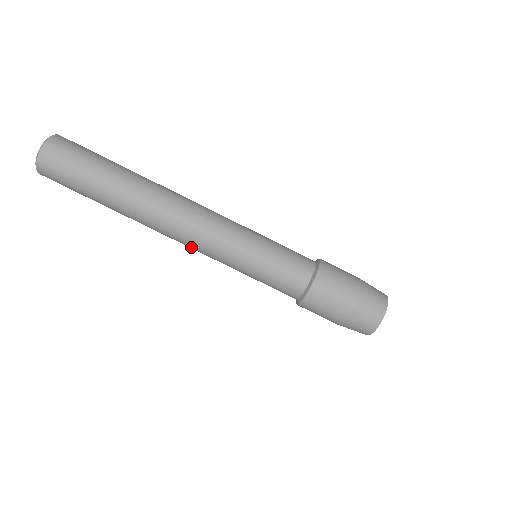
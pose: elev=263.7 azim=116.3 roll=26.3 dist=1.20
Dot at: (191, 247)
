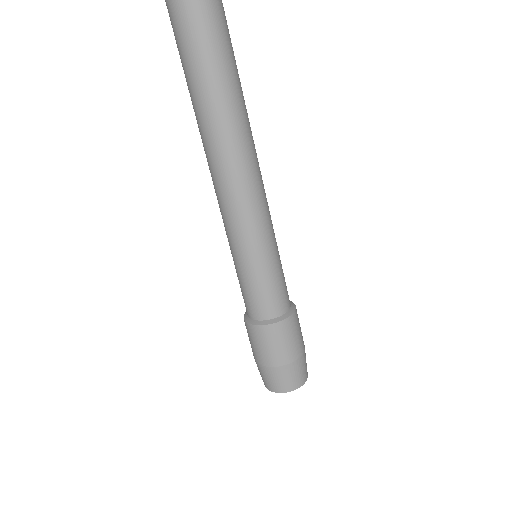
Dot at: (217, 197)
